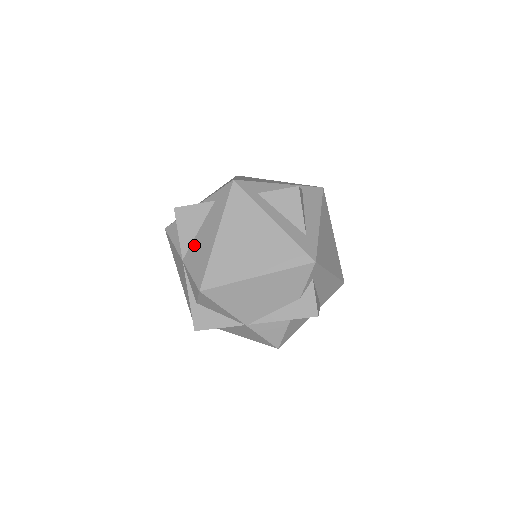
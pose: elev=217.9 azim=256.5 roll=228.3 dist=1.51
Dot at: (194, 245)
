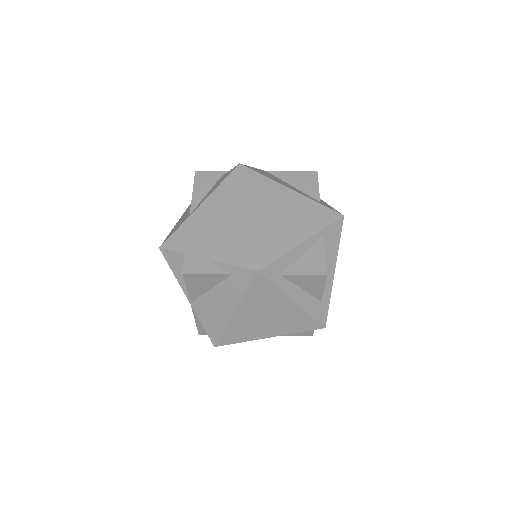
Dot at: (205, 300)
